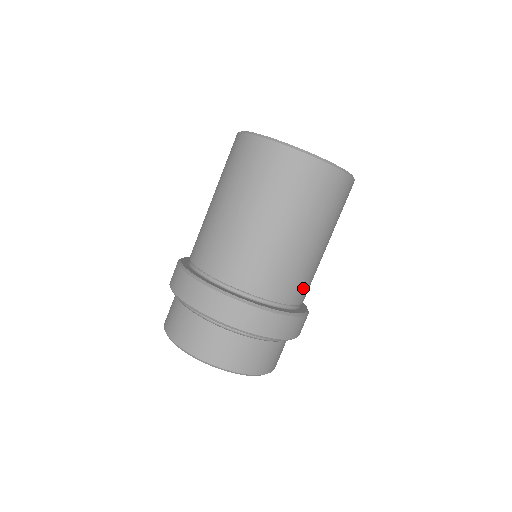
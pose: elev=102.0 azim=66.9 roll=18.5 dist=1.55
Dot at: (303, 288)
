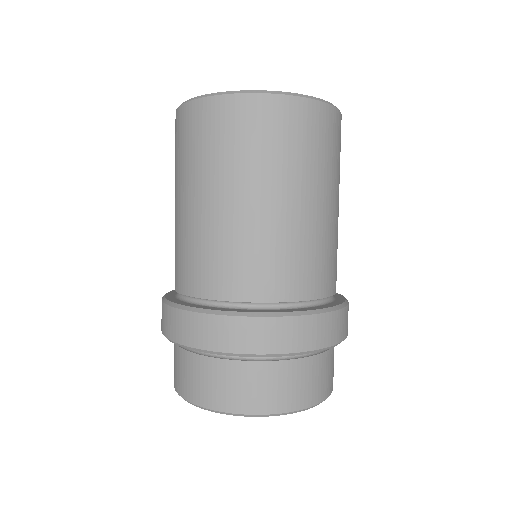
Dot at: (333, 270)
